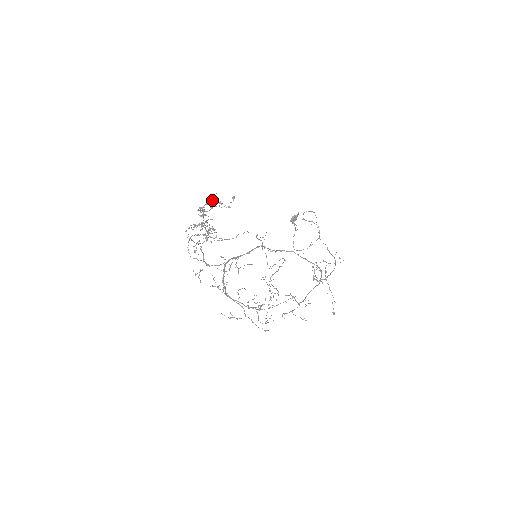
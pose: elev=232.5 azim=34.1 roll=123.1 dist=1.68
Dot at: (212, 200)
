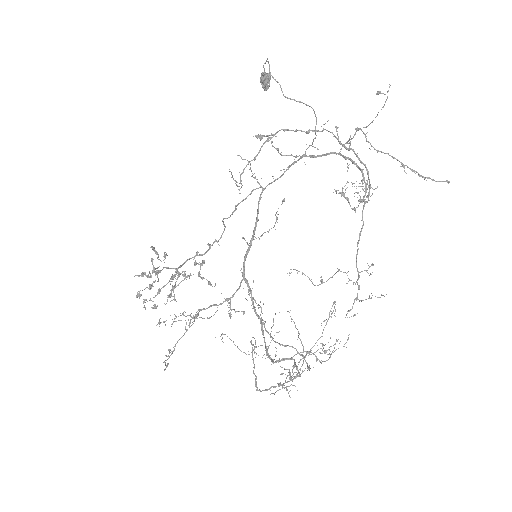
Dot at: (138, 295)
